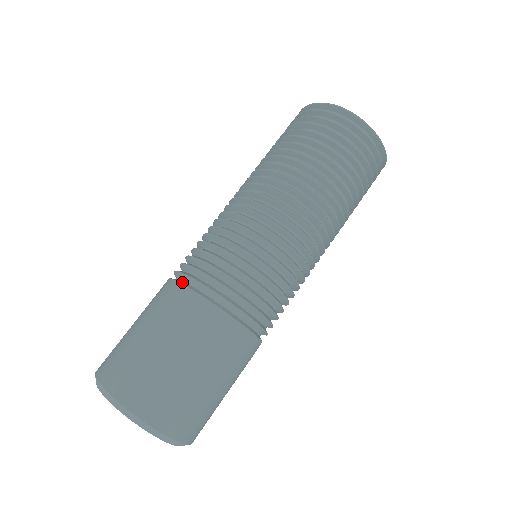
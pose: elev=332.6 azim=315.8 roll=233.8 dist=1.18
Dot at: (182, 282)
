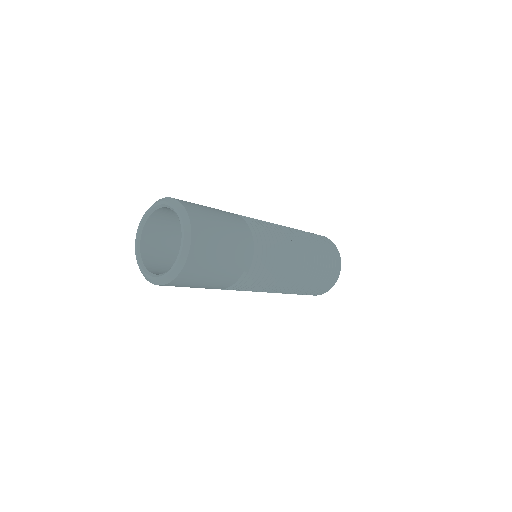
Dot at: occluded
